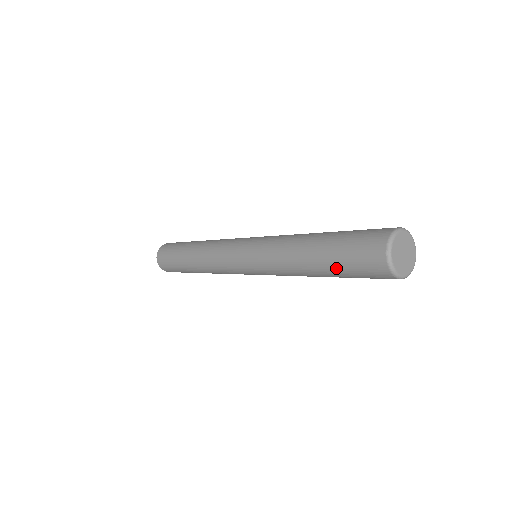
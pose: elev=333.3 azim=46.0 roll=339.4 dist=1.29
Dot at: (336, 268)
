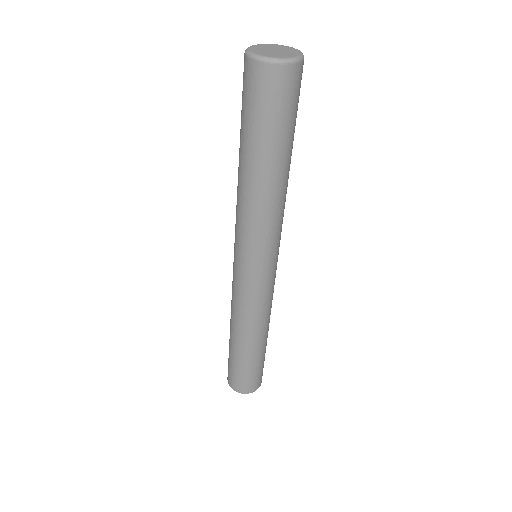
Dot at: (245, 132)
